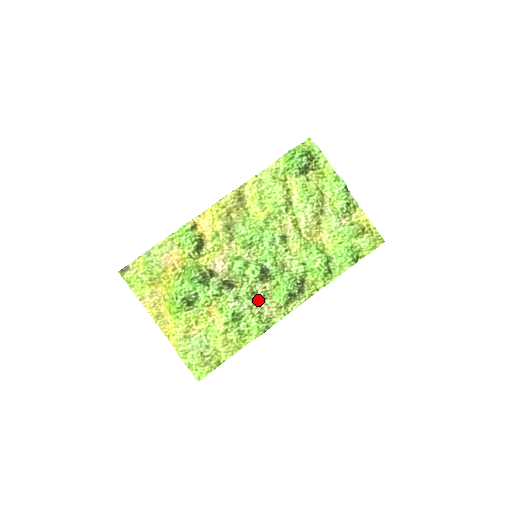
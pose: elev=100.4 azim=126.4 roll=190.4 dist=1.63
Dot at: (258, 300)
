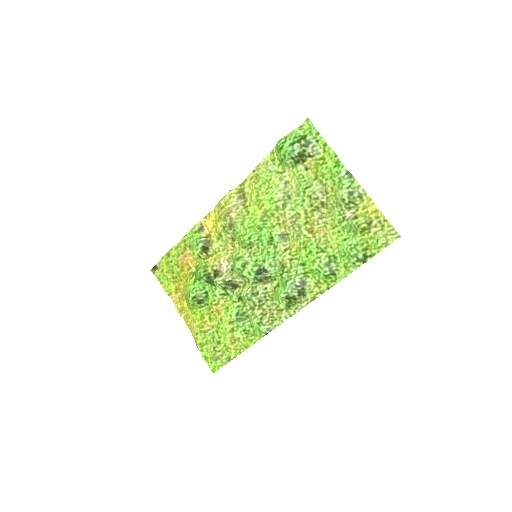
Dot at: (259, 301)
